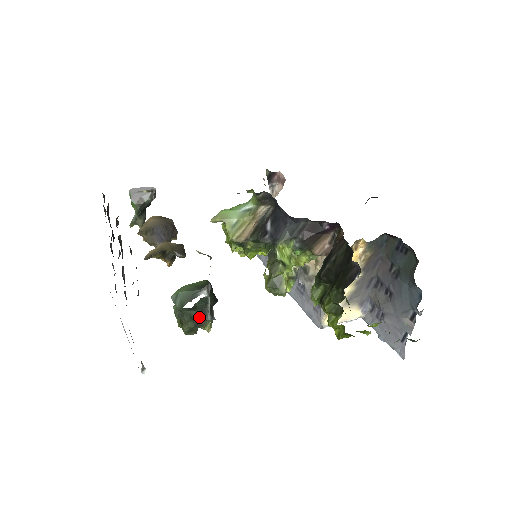
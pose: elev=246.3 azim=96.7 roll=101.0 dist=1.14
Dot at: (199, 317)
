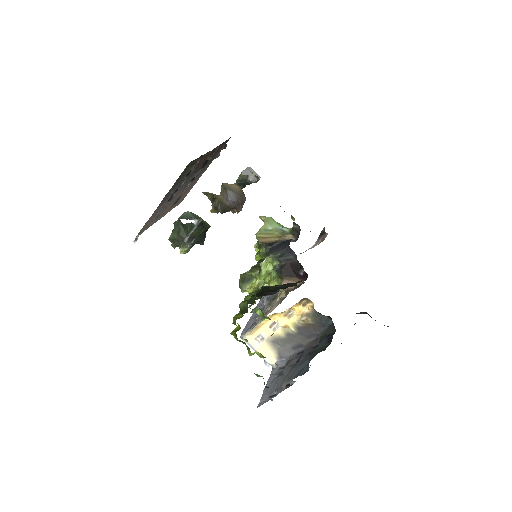
Dot at: (183, 236)
